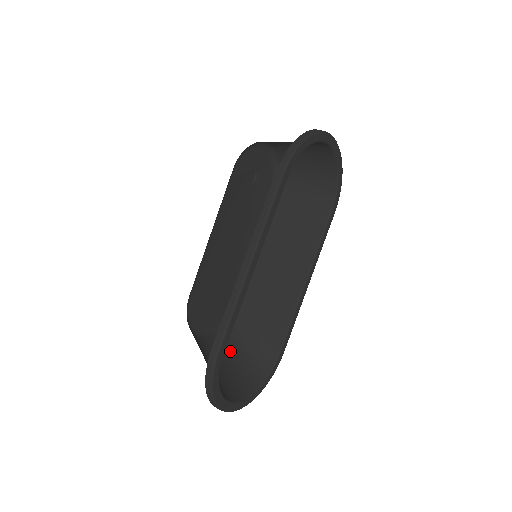
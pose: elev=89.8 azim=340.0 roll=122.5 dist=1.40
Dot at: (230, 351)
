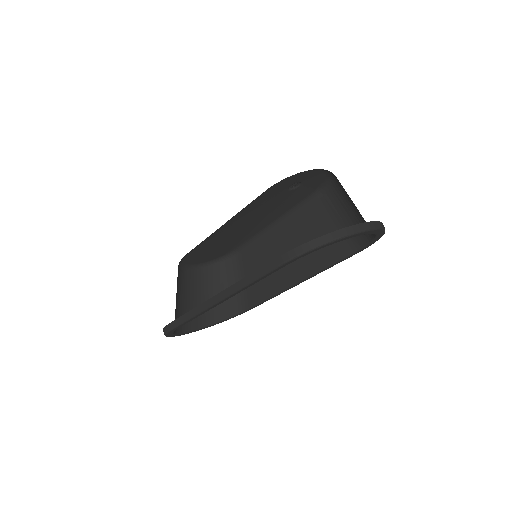
Dot at: (212, 285)
